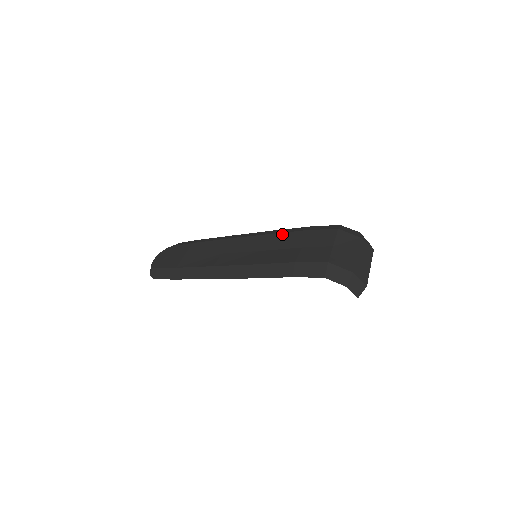
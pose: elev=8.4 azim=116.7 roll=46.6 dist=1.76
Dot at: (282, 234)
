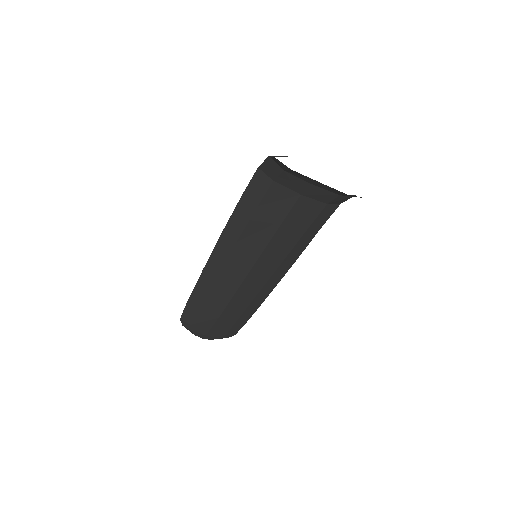
Dot at: occluded
